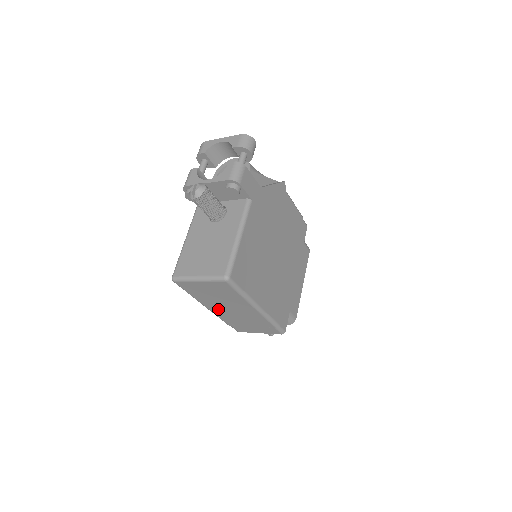
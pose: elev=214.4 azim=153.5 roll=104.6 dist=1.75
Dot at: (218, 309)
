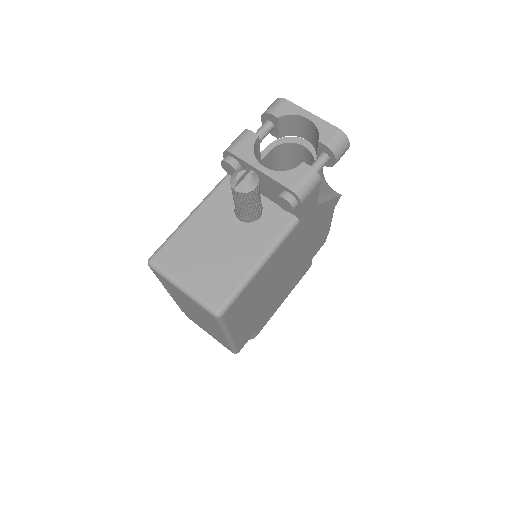
Dot at: (181, 303)
